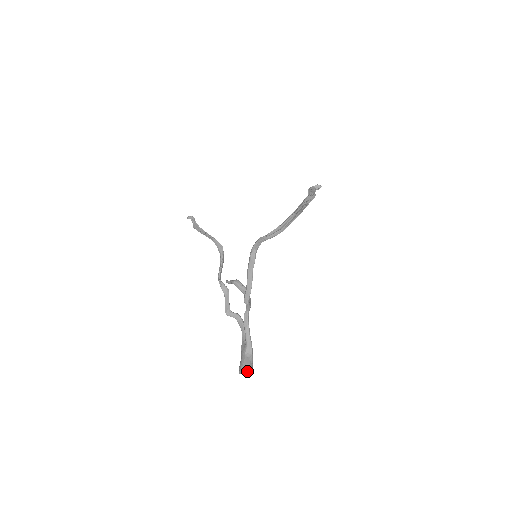
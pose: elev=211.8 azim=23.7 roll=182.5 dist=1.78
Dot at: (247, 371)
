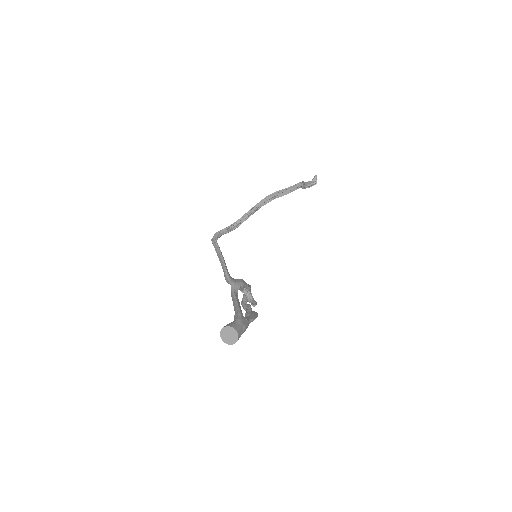
Dot at: (225, 331)
